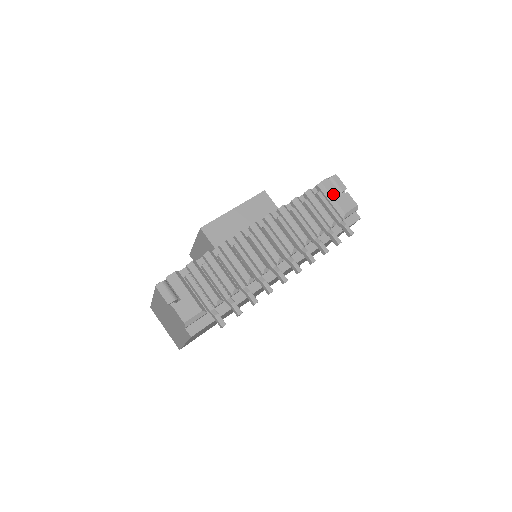
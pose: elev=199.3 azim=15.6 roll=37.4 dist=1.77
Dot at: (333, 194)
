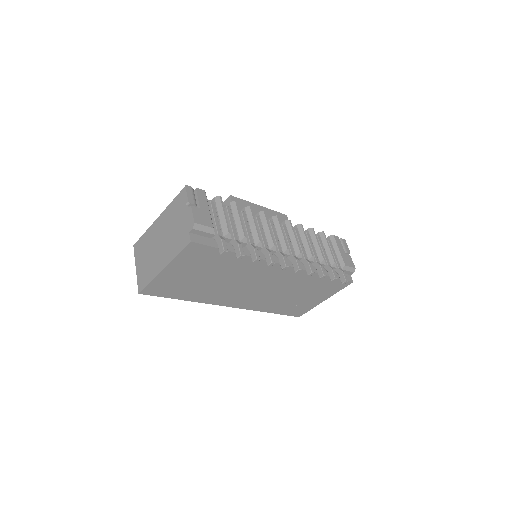
Dot at: (340, 248)
